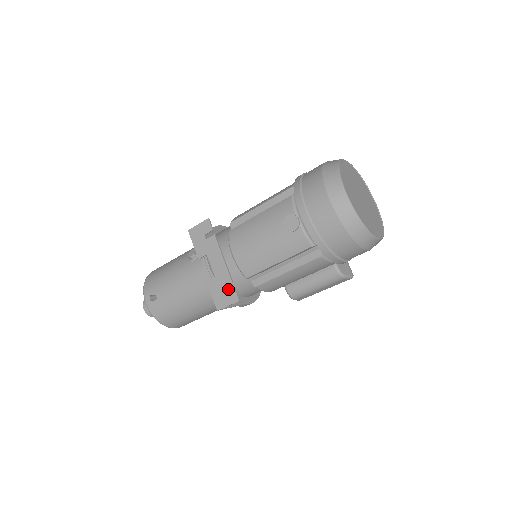
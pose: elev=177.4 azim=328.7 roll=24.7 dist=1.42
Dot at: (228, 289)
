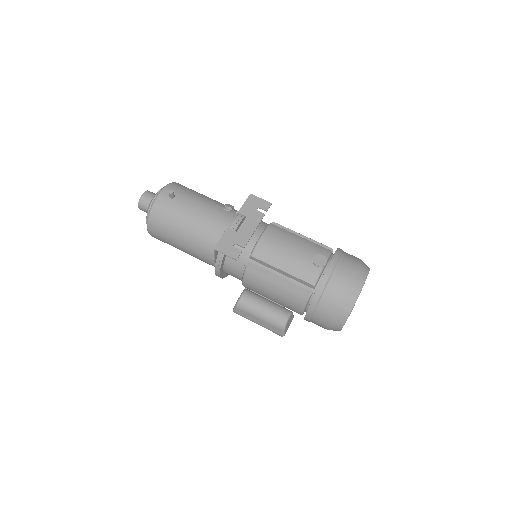
Dot at: occluded
